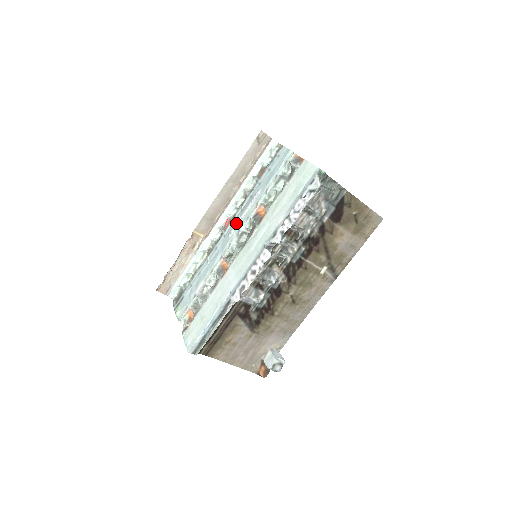
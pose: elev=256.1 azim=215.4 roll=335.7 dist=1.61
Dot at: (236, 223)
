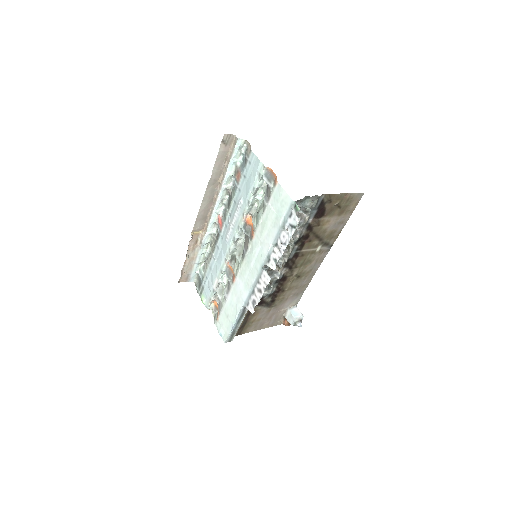
Dot at: (229, 229)
